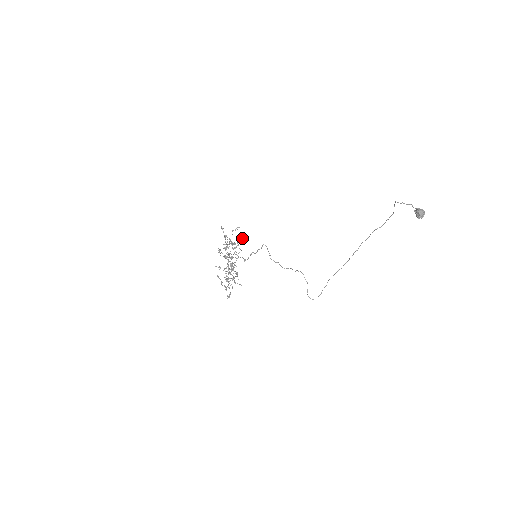
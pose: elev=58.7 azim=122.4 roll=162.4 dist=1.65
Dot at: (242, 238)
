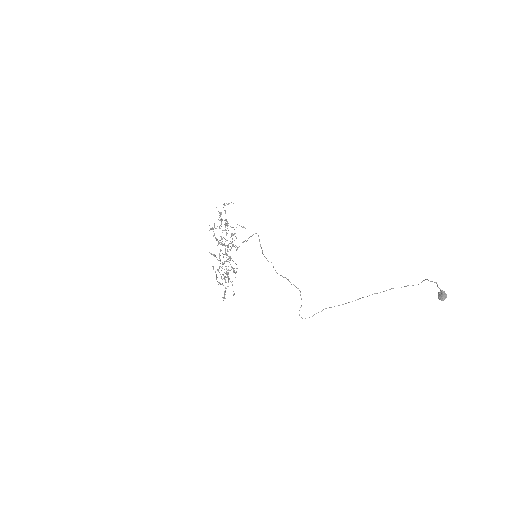
Dot at: (241, 226)
